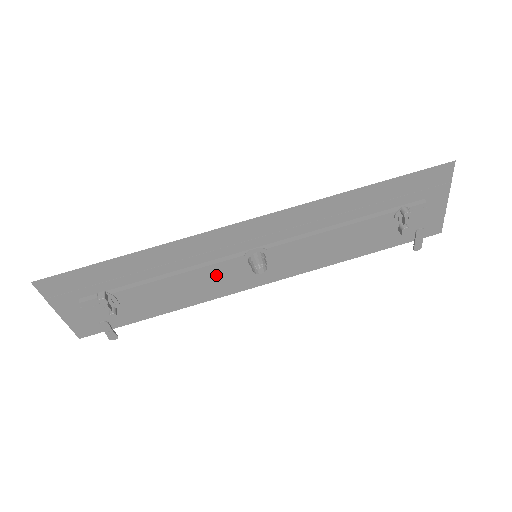
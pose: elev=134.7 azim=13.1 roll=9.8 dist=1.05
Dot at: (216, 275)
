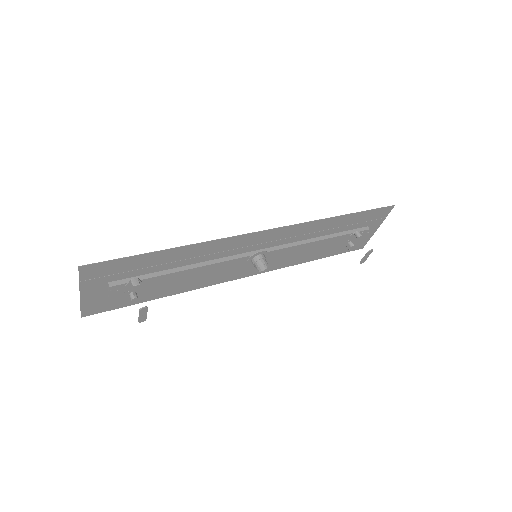
Dot at: (224, 269)
